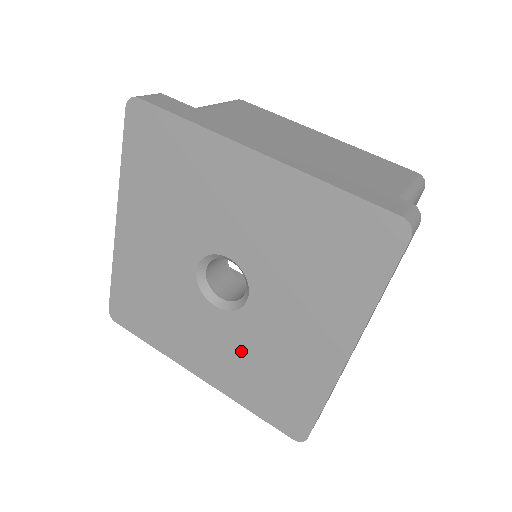
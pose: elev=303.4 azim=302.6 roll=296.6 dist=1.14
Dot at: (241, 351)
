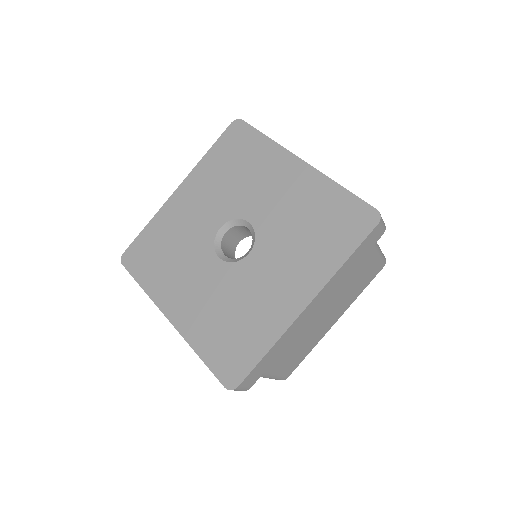
Dot at: (220, 297)
